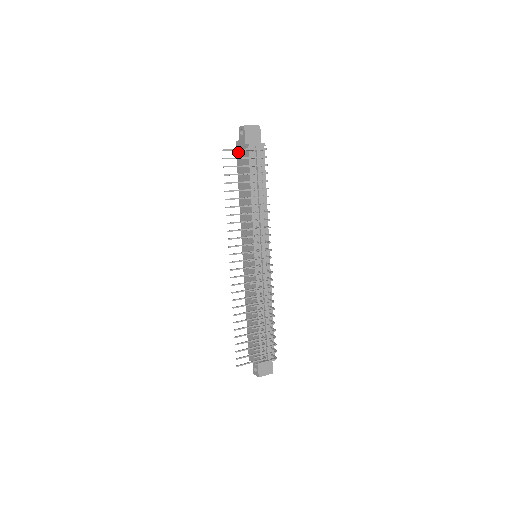
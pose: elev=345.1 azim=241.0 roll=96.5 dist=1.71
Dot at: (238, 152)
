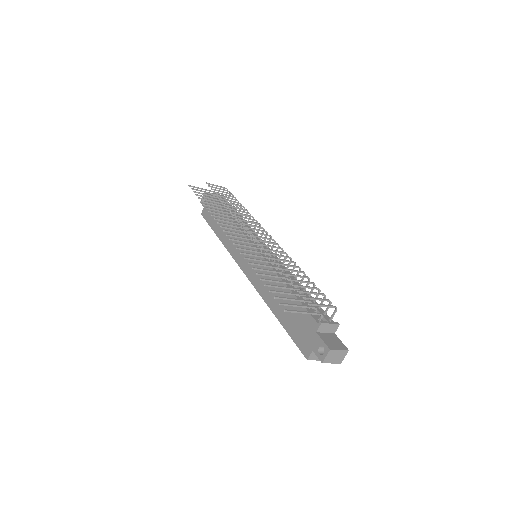
Dot at: (205, 215)
